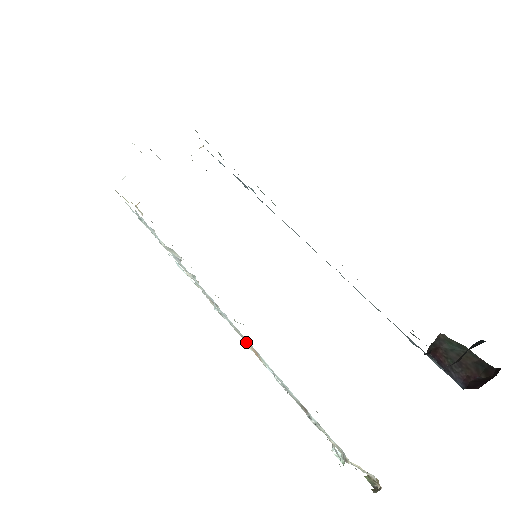
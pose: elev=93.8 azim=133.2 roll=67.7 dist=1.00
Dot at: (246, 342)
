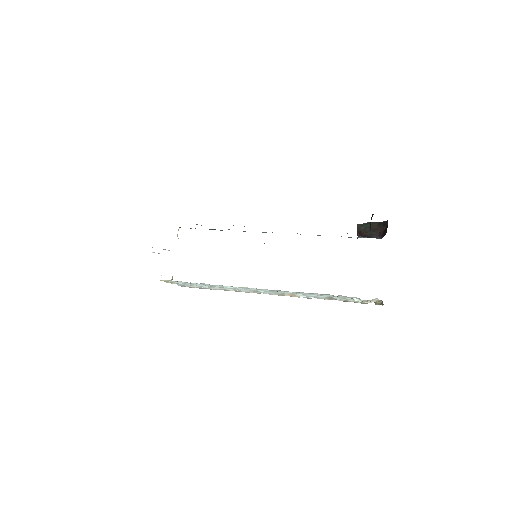
Dot at: (284, 295)
